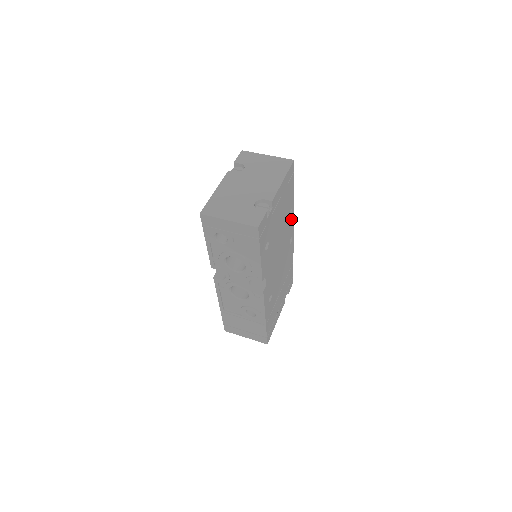
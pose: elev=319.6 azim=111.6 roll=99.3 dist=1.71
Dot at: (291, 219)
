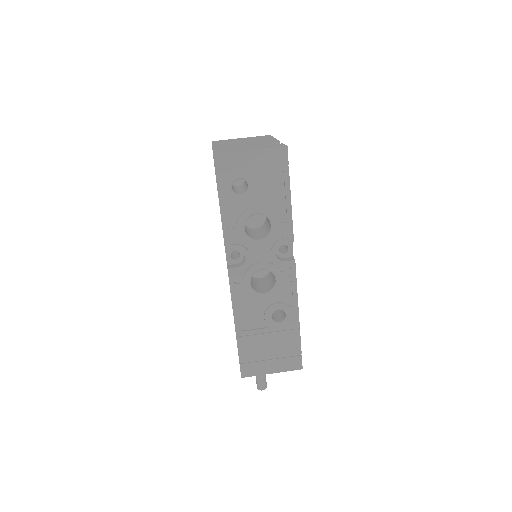
Dot at: occluded
